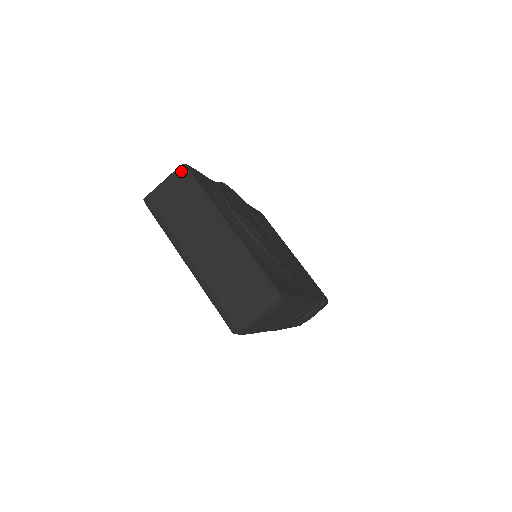
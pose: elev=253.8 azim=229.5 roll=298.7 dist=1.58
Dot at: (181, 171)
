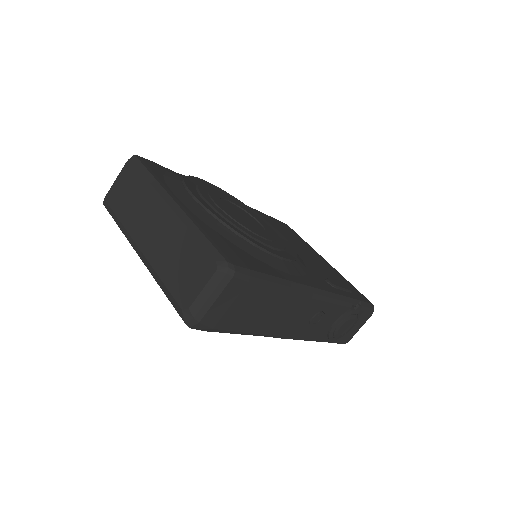
Dot at: (130, 162)
